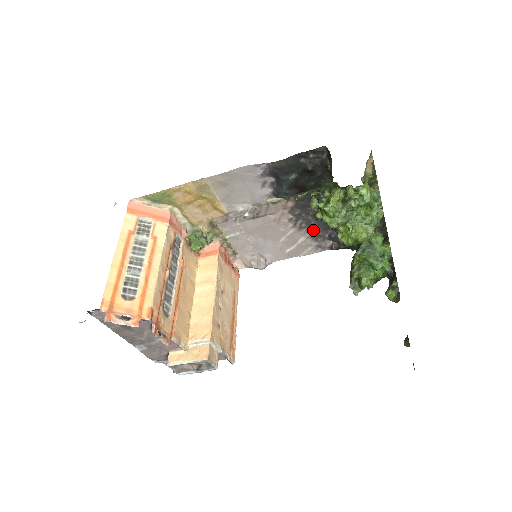
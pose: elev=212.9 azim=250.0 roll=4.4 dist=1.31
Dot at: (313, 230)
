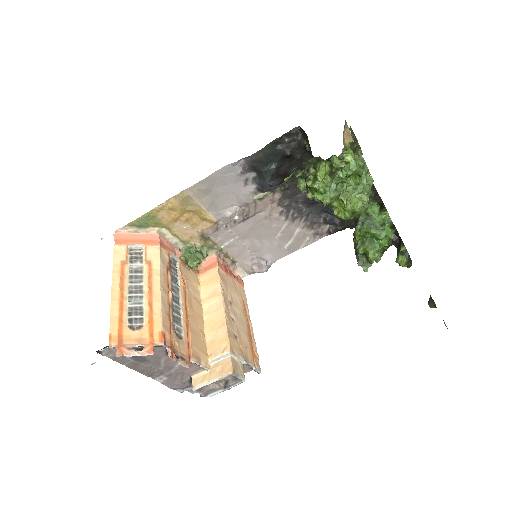
Dot at: (306, 218)
